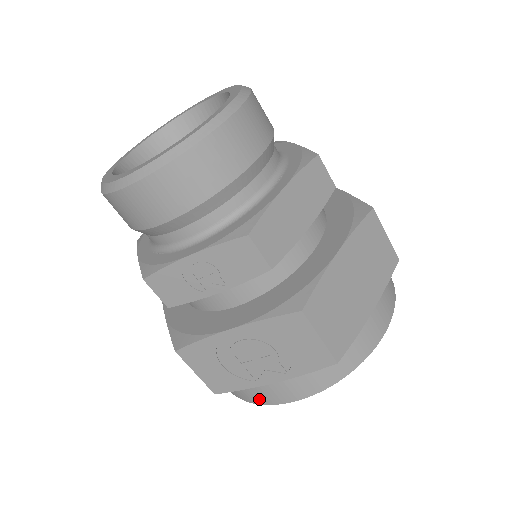
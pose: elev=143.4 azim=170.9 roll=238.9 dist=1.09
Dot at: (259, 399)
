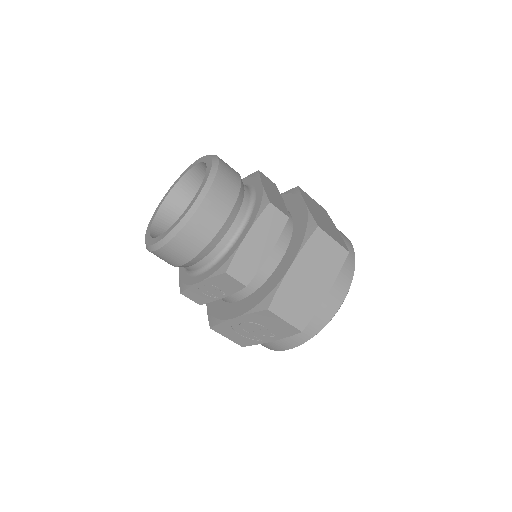
Dot at: (269, 348)
